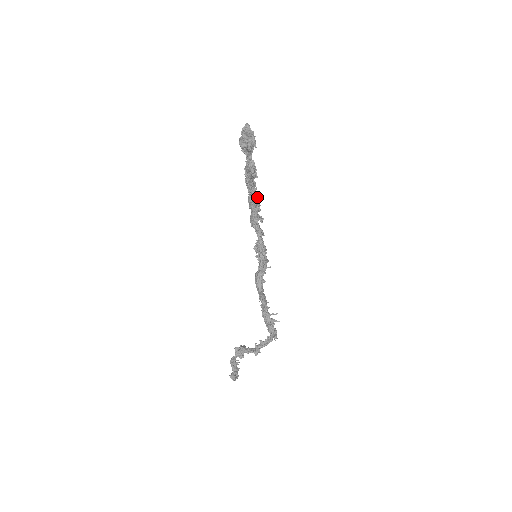
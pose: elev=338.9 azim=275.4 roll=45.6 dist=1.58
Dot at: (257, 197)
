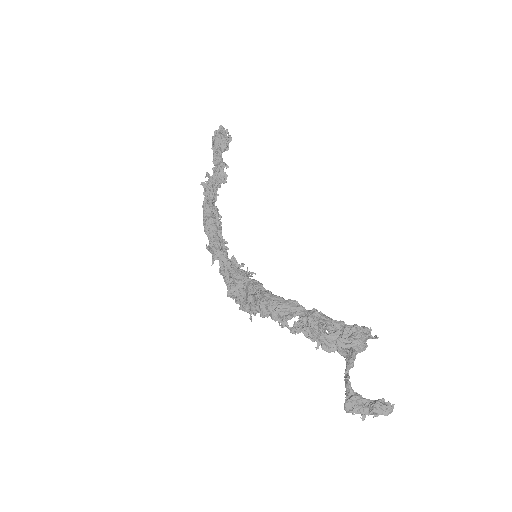
Dot at: (219, 214)
